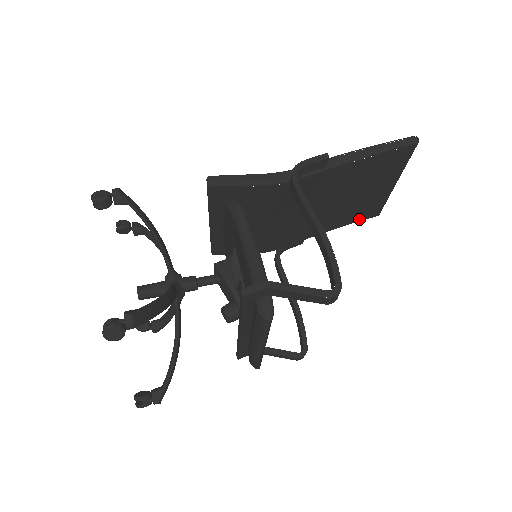
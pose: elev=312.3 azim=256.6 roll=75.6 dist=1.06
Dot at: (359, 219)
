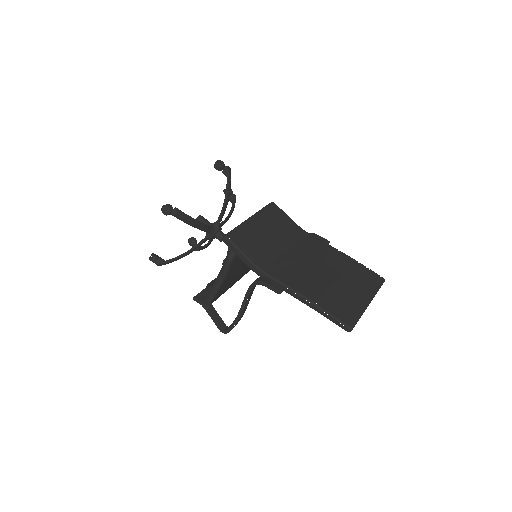
Dot at: occluded
